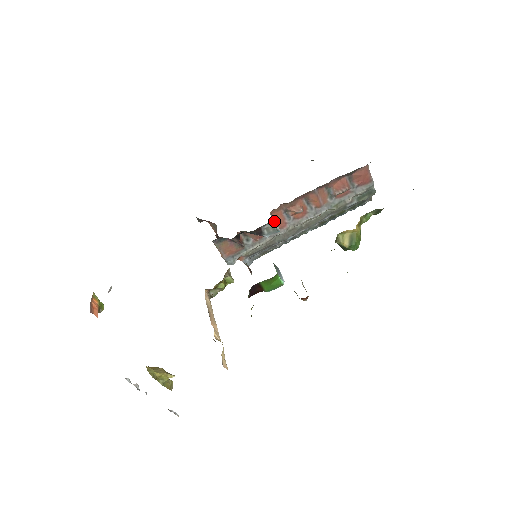
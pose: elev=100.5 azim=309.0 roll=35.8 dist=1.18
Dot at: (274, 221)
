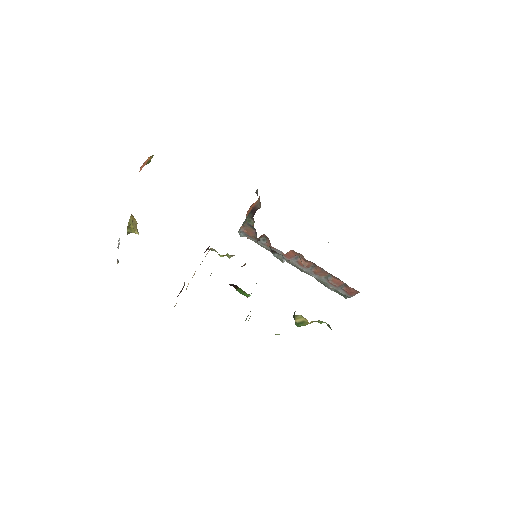
Dot at: (287, 252)
